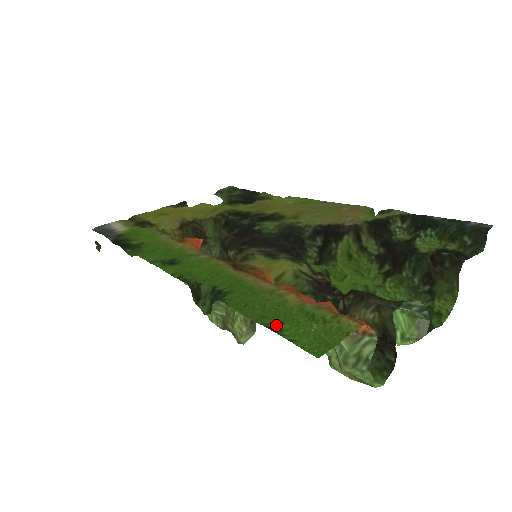
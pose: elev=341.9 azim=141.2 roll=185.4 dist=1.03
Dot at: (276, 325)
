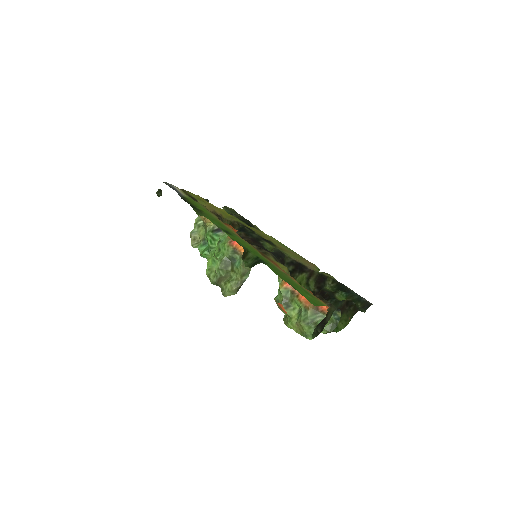
Dot at: (294, 287)
